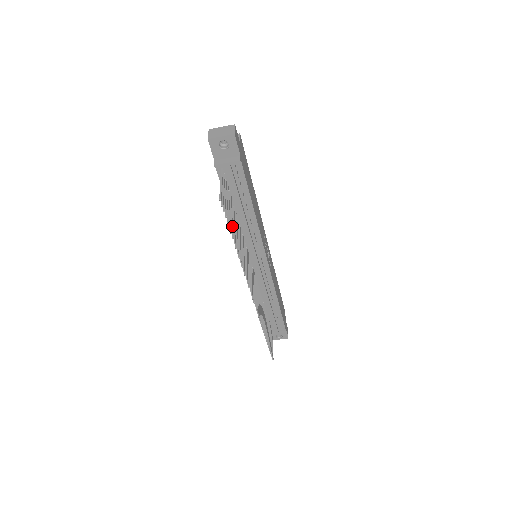
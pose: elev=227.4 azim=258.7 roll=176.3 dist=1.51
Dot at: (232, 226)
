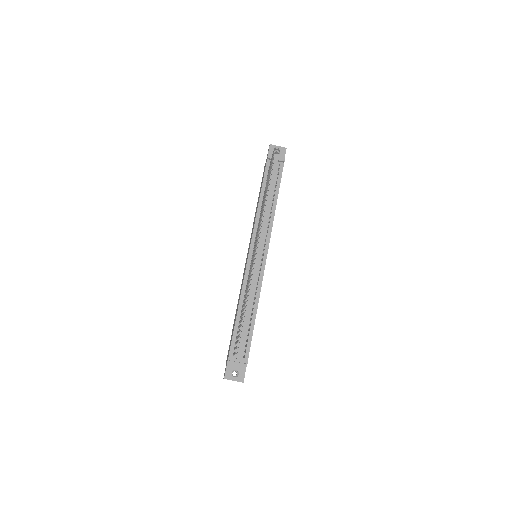
Dot at: (269, 178)
